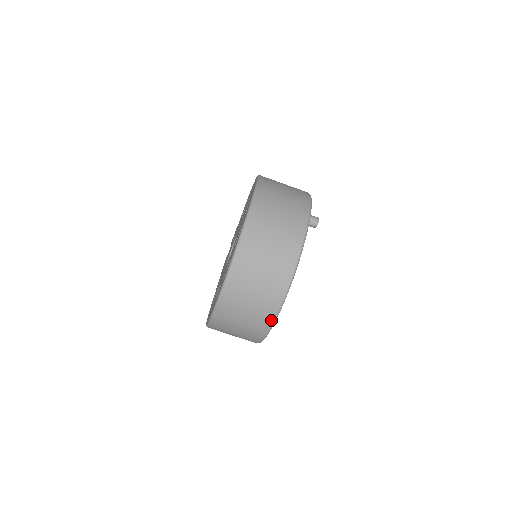
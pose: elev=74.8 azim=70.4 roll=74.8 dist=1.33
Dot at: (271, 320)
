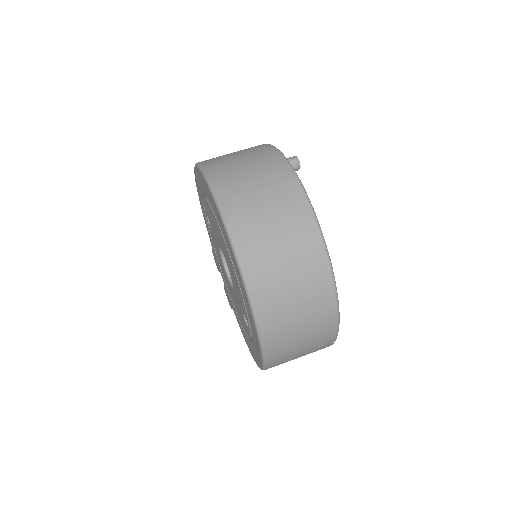
Dot at: (333, 302)
